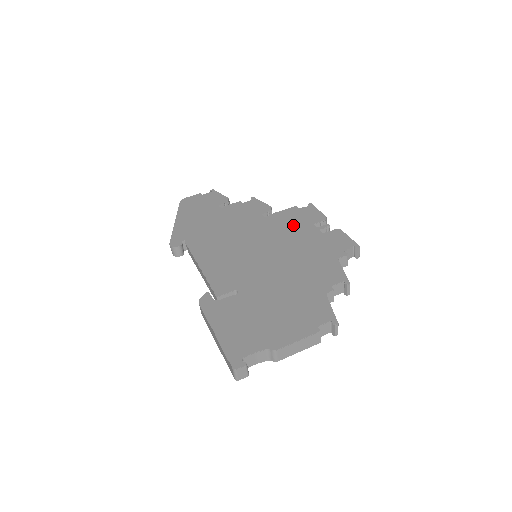
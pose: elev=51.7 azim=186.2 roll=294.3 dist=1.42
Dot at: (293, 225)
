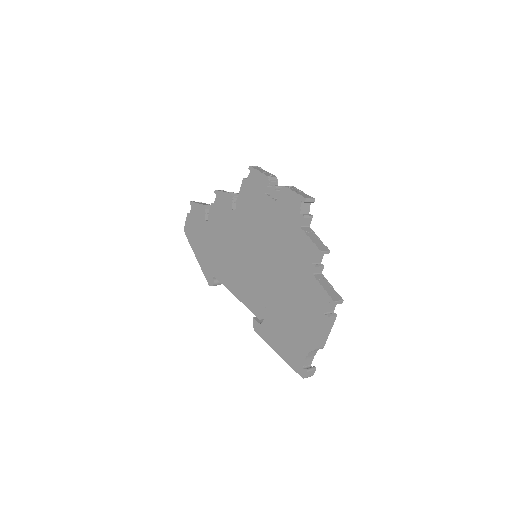
Dot at: (254, 207)
